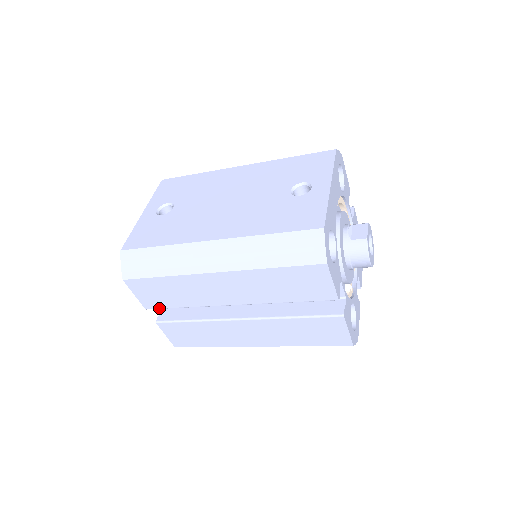
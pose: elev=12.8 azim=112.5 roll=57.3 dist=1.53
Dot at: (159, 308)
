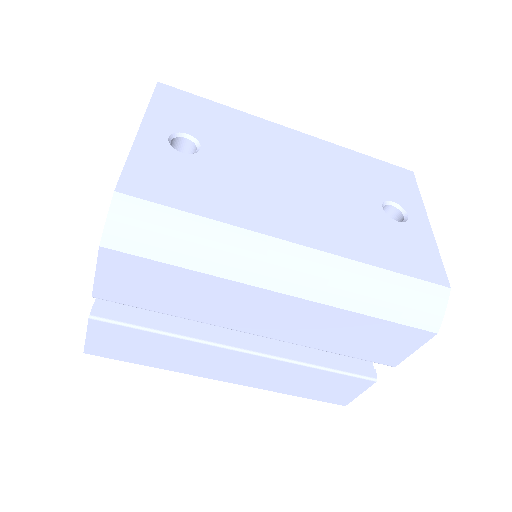
Dot at: (122, 303)
